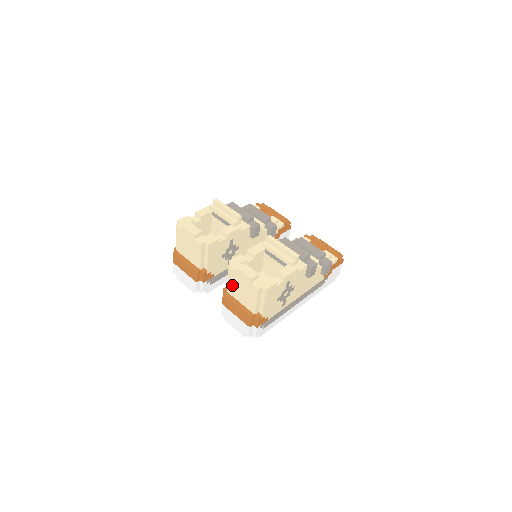
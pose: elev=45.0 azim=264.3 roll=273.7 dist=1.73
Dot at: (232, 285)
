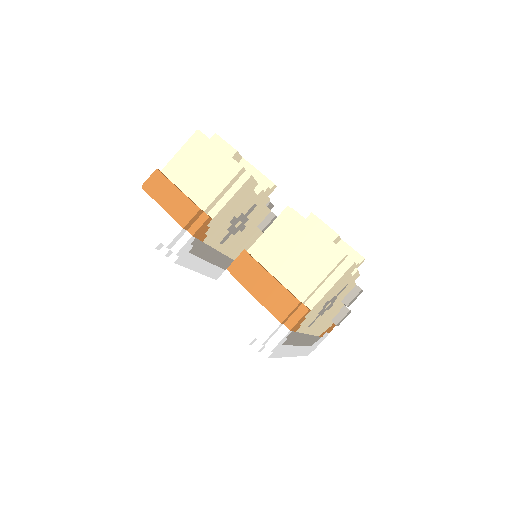
Dot at: (276, 243)
